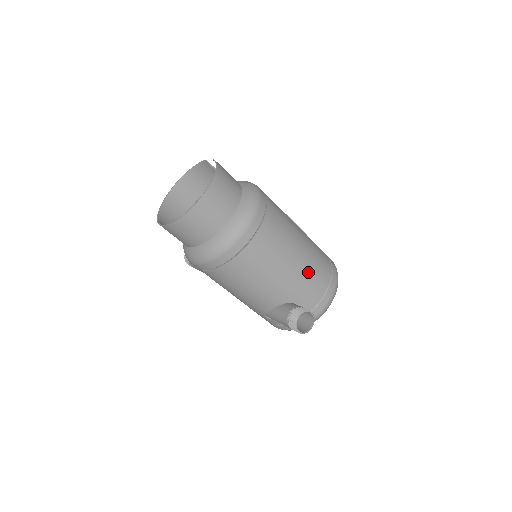
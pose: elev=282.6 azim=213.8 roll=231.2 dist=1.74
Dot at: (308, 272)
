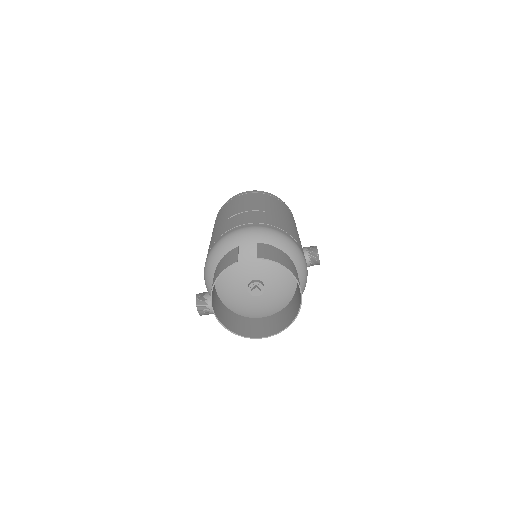
Dot at: occluded
